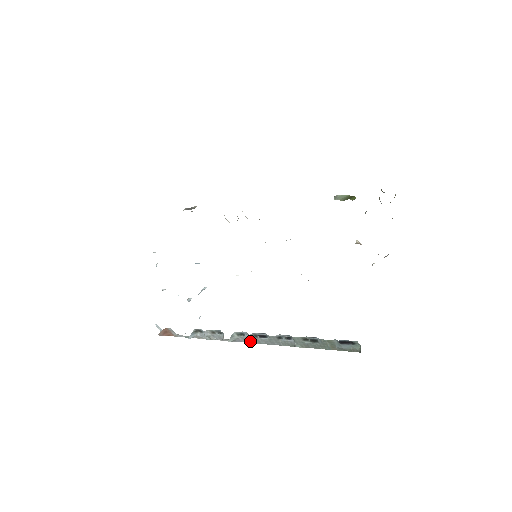
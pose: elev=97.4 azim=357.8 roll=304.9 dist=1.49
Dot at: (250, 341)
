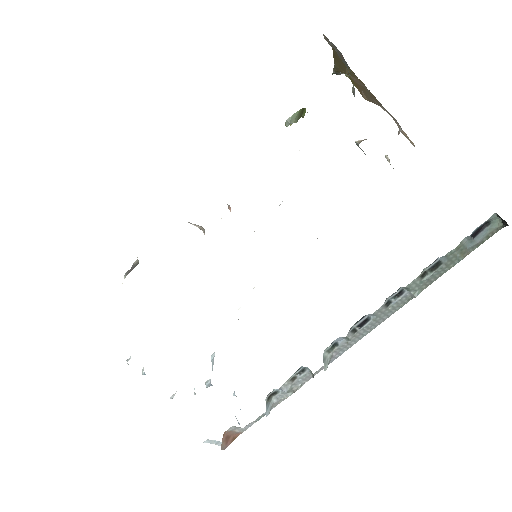
Dot at: (349, 345)
